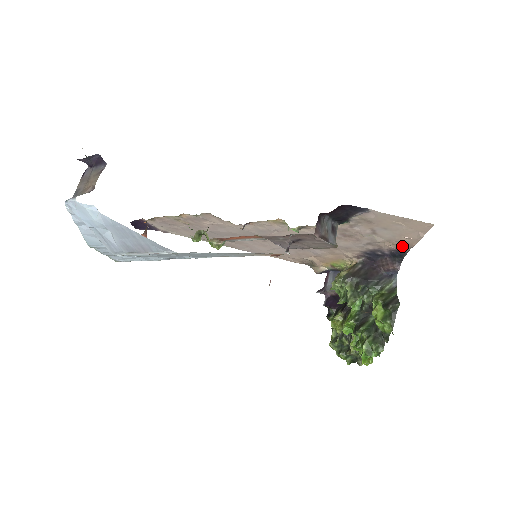
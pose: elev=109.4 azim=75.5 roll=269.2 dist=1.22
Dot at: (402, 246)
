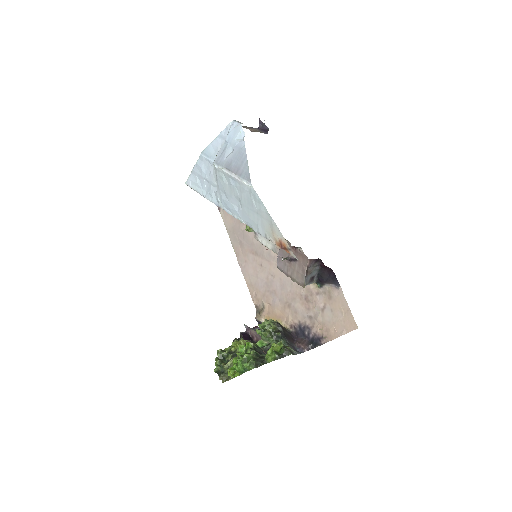
Dot at: (325, 336)
